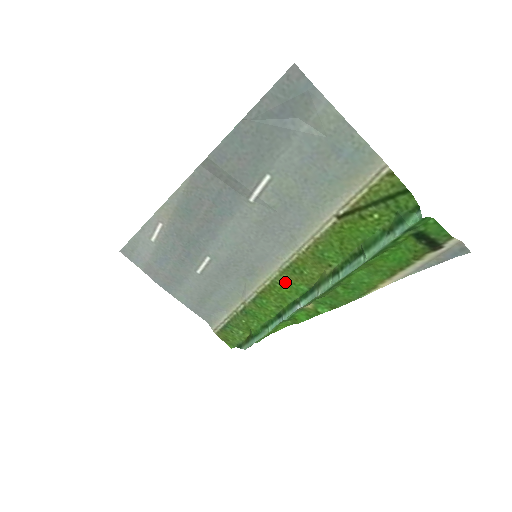
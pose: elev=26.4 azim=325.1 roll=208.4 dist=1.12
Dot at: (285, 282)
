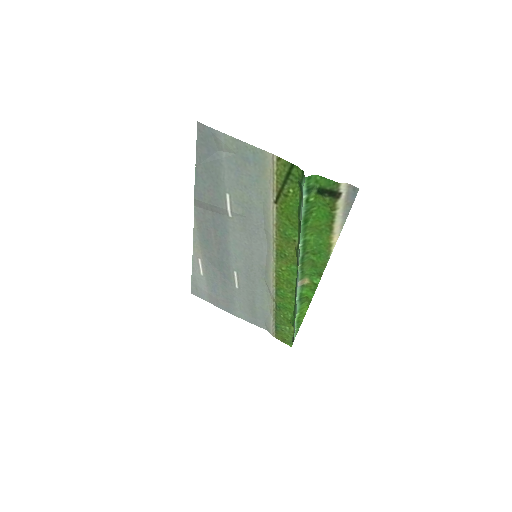
Dot at: (282, 268)
